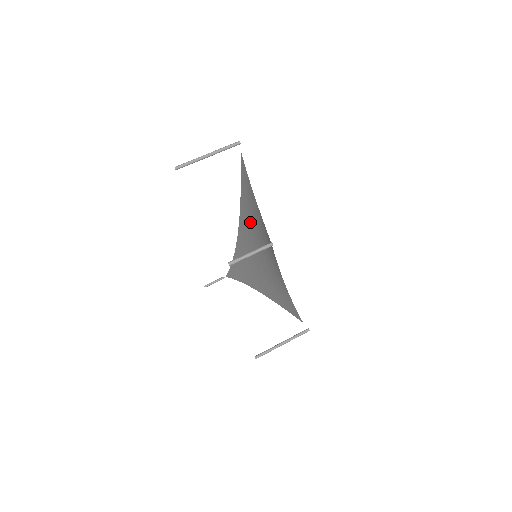
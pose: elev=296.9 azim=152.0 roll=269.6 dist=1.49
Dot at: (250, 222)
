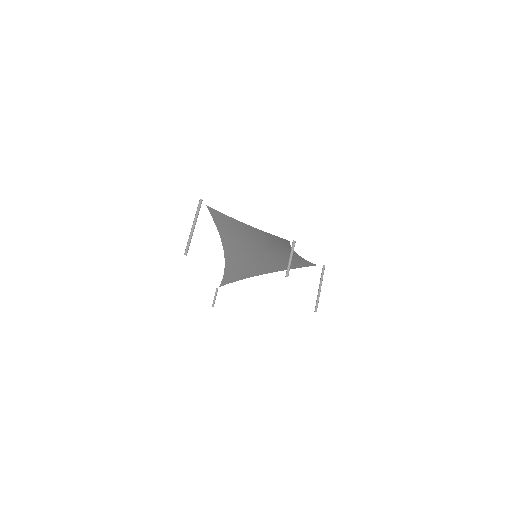
Dot at: (240, 240)
